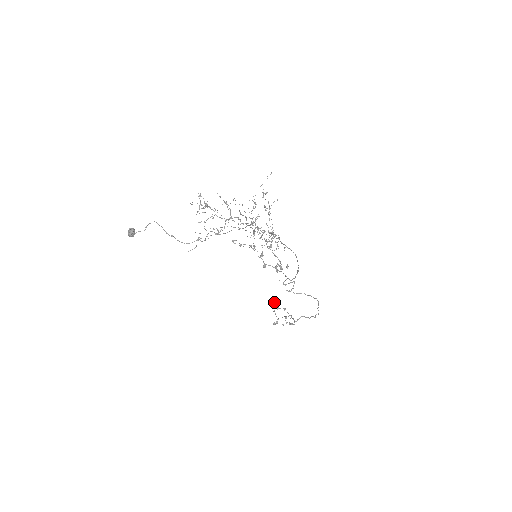
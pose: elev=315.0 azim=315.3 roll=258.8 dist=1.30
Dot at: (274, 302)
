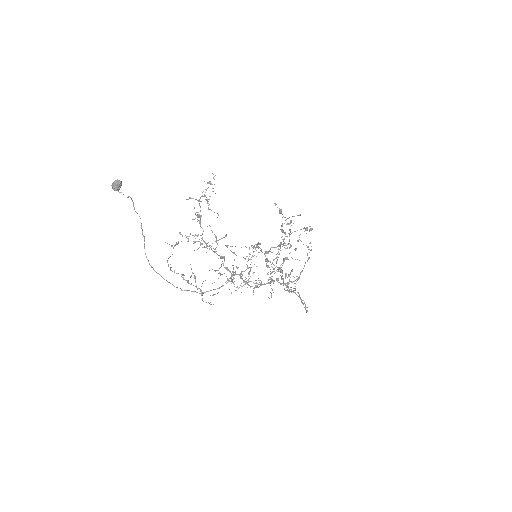
Dot at: (307, 227)
